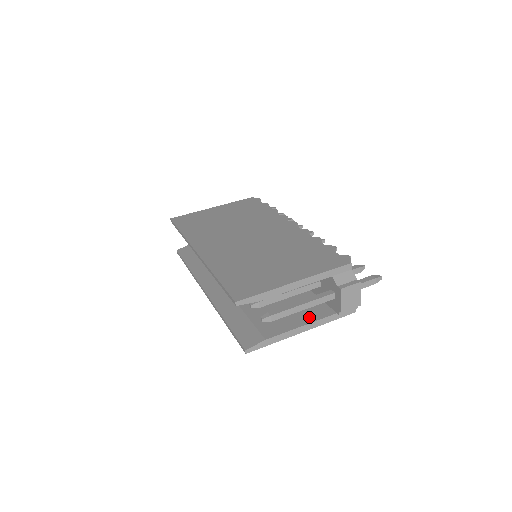
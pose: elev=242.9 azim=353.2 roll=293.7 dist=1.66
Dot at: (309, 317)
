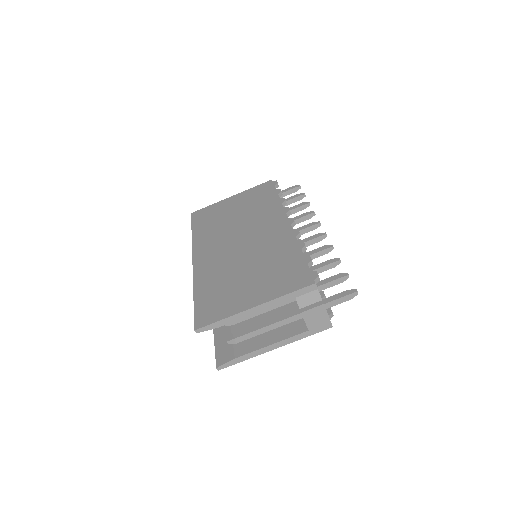
Dot at: (282, 333)
